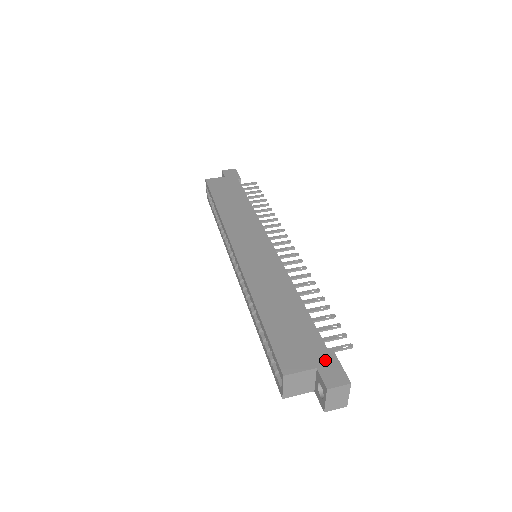
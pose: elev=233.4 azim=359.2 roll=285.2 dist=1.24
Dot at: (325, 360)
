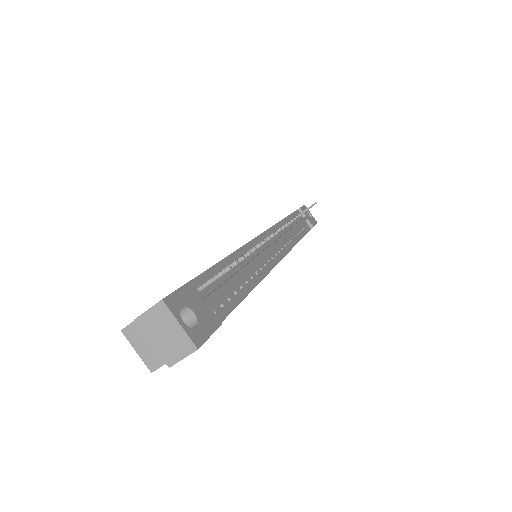
Dot at: occluded
